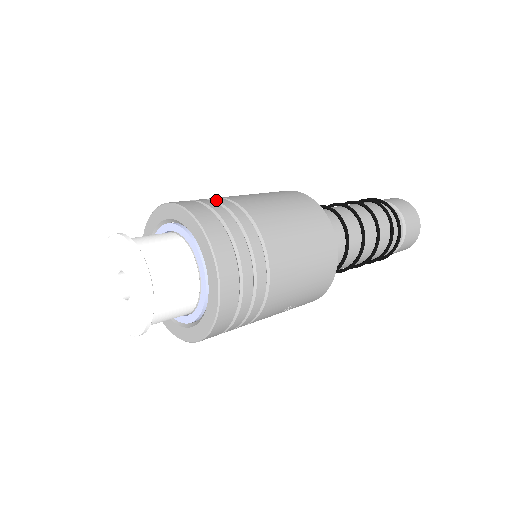
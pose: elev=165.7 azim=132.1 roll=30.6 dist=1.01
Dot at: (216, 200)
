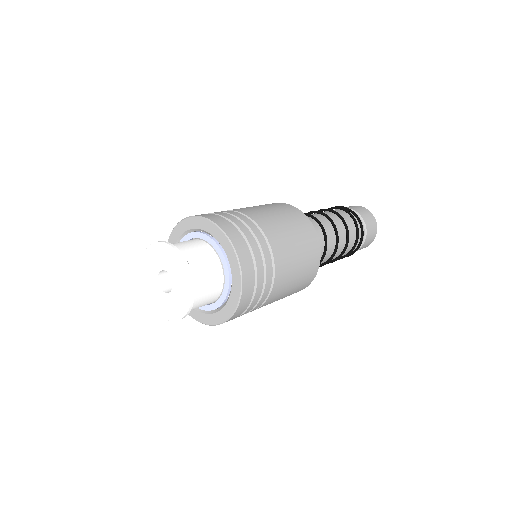
Dot at: (251, 228)
